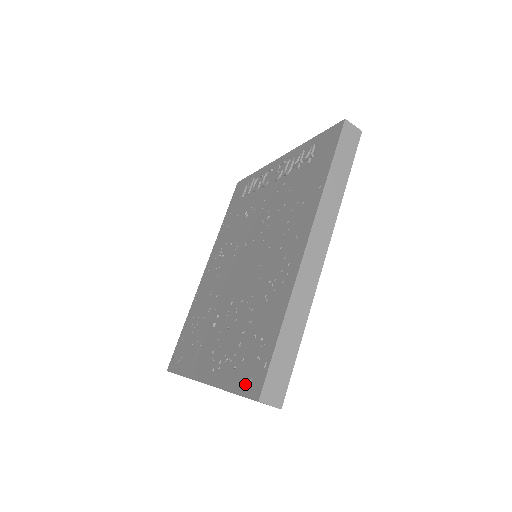
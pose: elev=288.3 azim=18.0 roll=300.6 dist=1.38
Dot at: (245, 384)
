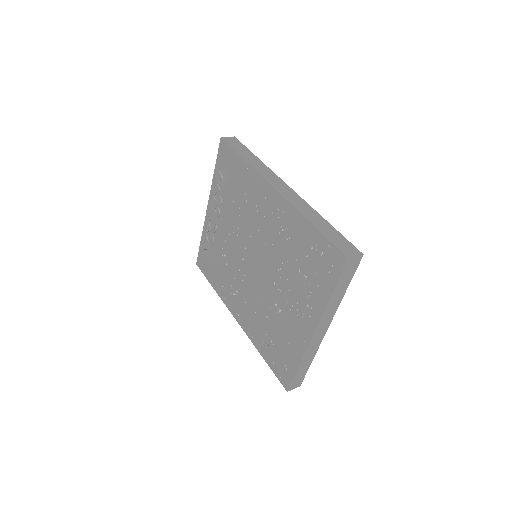
Dot at: (333, 273)
